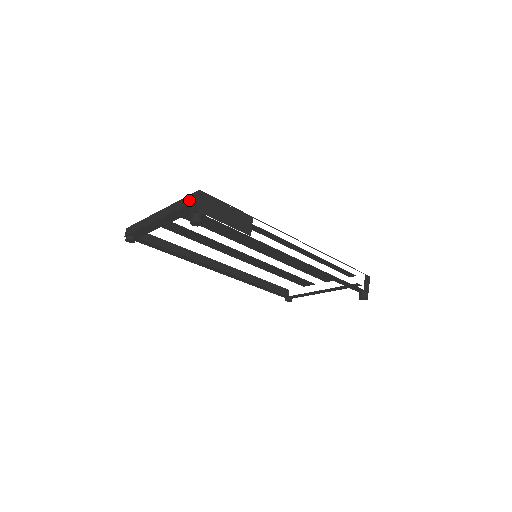
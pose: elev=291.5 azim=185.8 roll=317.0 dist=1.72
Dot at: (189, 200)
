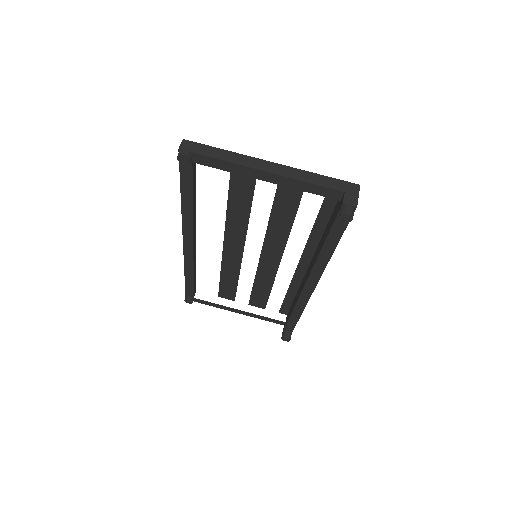
Dot at: (341, 186)
